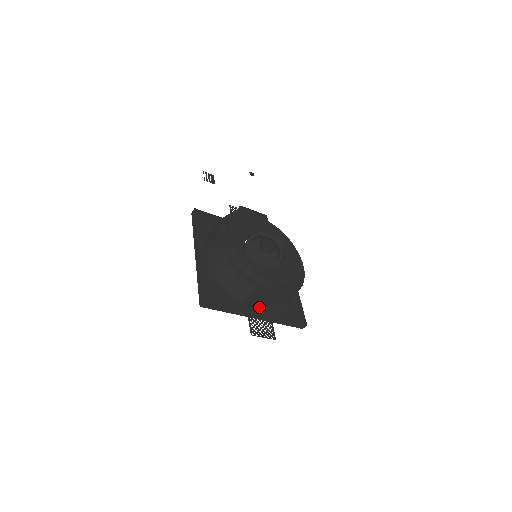
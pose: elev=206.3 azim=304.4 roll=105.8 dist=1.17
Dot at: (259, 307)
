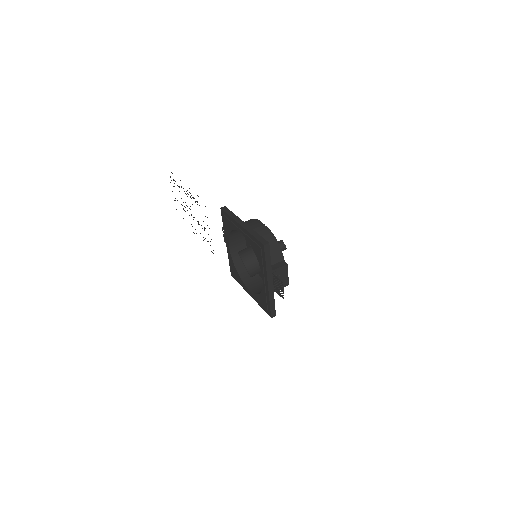
Dot at: (279, 274)
